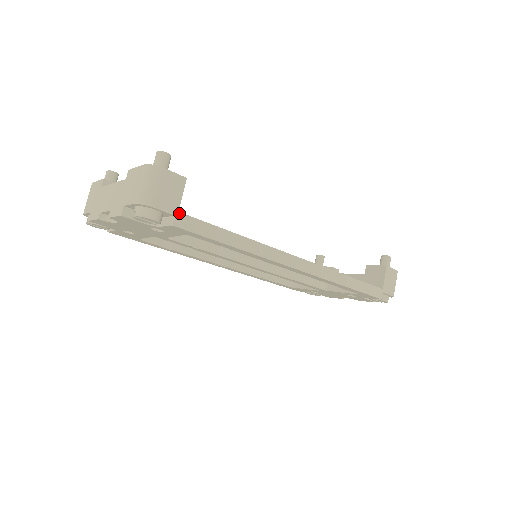
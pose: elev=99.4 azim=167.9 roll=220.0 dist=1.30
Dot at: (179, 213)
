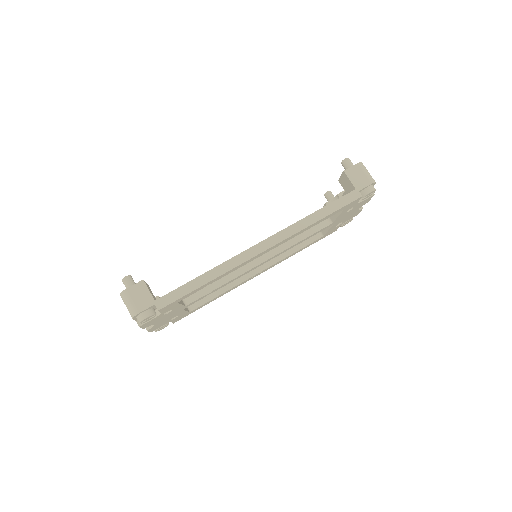
Dot at: (156, 301)
